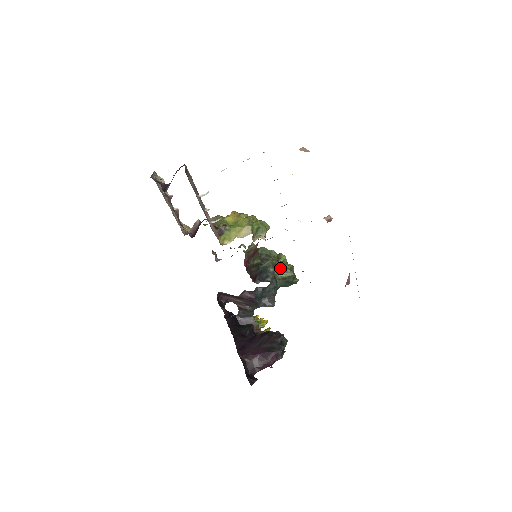
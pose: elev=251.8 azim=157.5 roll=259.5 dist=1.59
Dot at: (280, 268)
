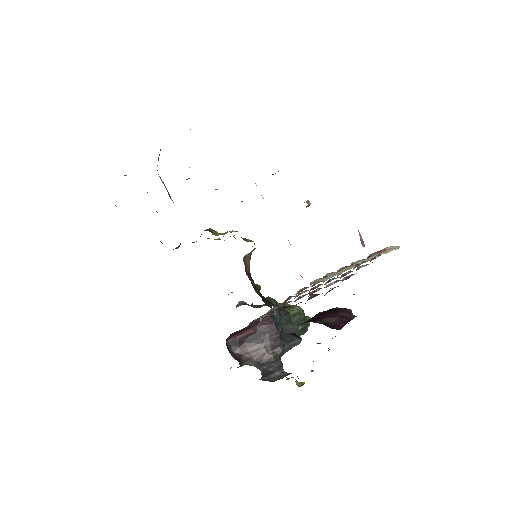
Dot at: occluded
